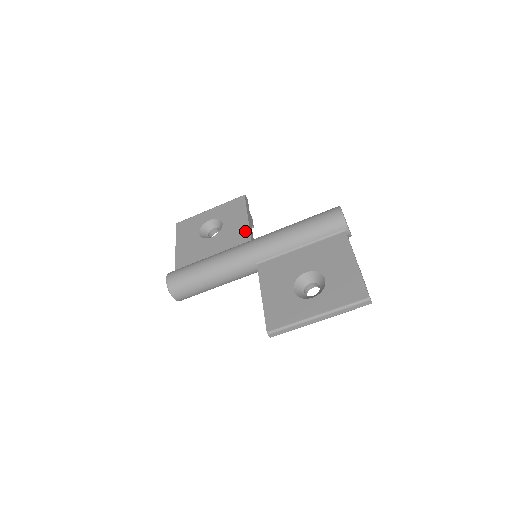
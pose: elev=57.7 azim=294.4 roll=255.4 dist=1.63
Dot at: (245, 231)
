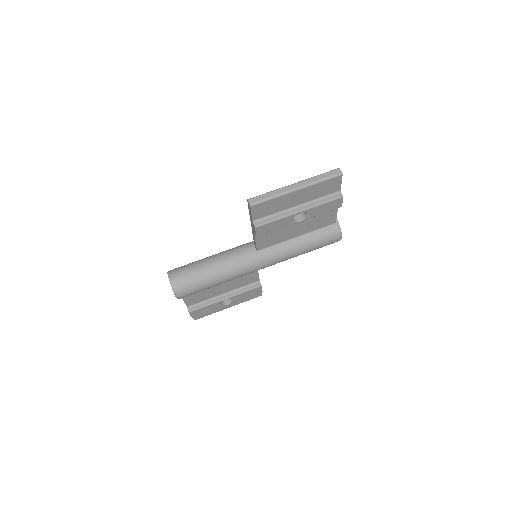
Dot at: occluded
